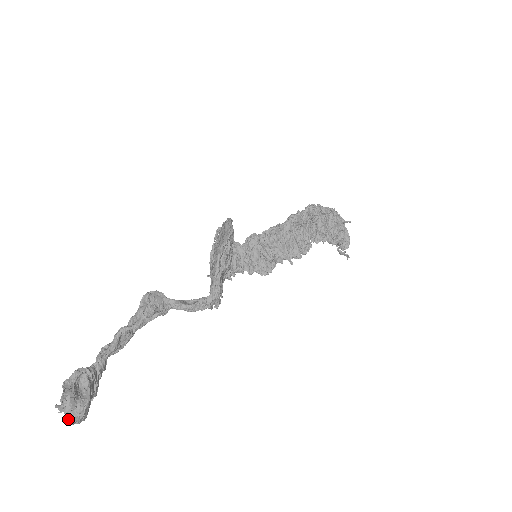
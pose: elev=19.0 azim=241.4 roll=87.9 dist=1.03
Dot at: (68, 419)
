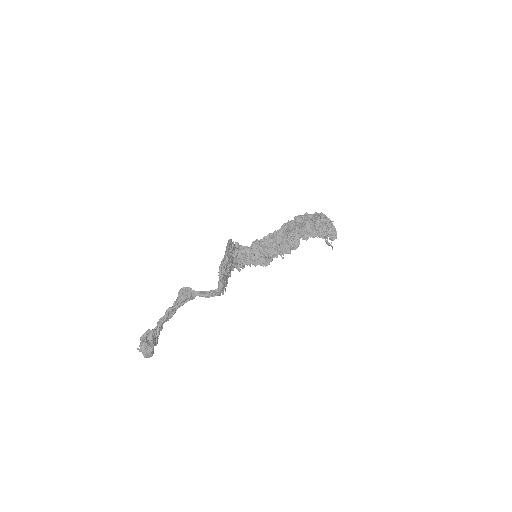
Dot at: (144, 355)
